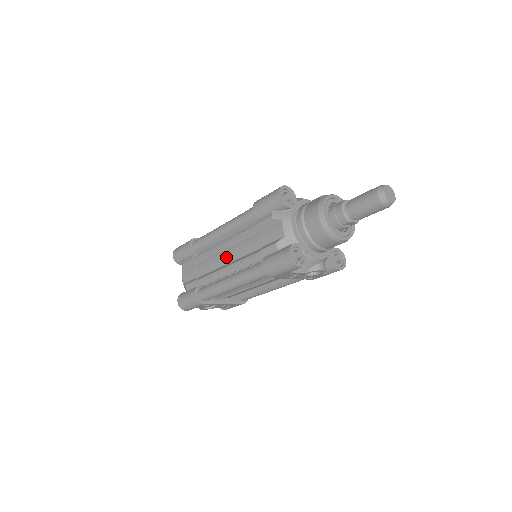
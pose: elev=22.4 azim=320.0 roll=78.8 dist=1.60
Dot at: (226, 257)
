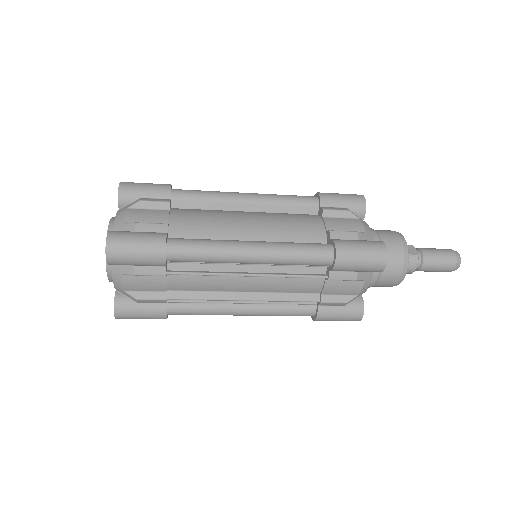
Dot at: (246, 287)
